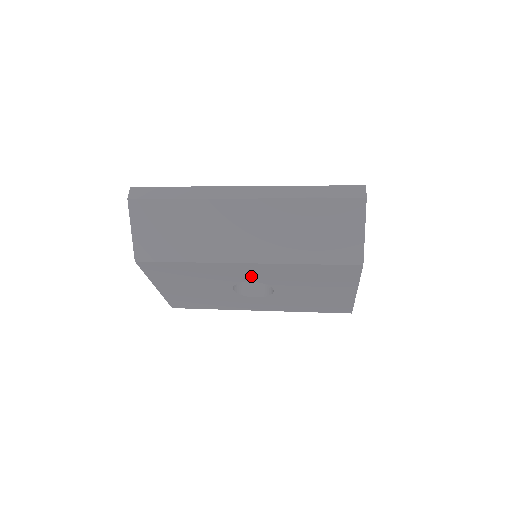
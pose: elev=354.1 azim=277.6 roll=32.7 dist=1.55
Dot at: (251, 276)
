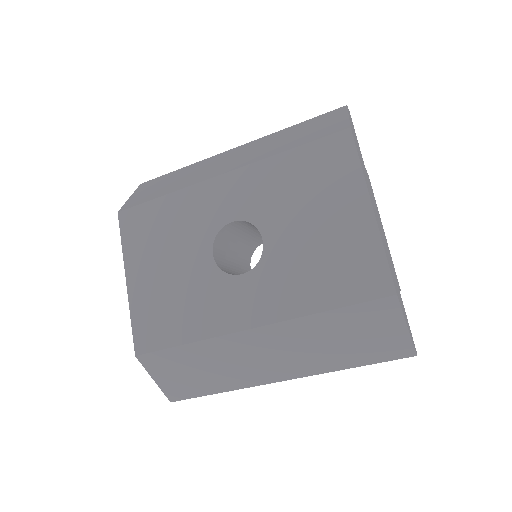
Dot at: (232, 206)
